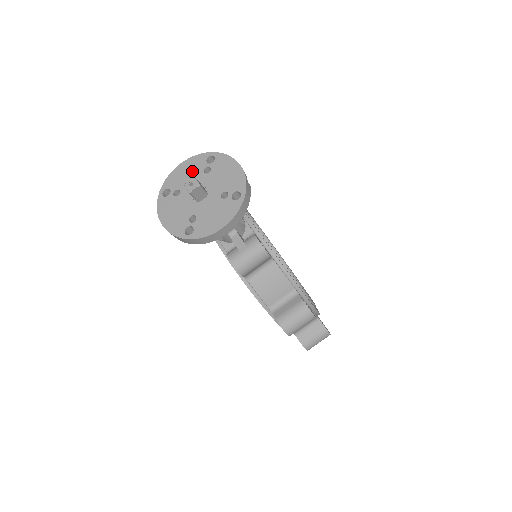
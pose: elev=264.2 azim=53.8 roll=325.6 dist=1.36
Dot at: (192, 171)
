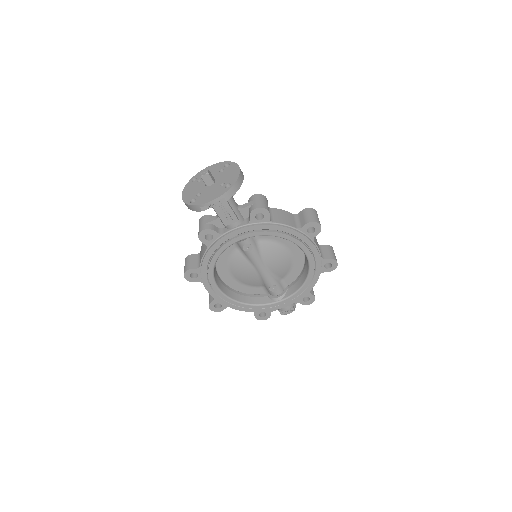
Dot at: (192, 188)
